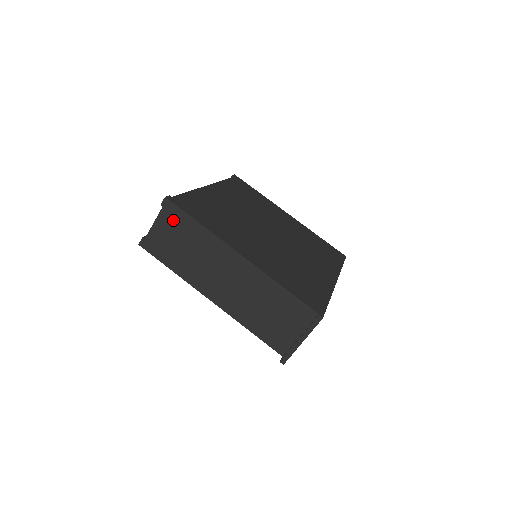
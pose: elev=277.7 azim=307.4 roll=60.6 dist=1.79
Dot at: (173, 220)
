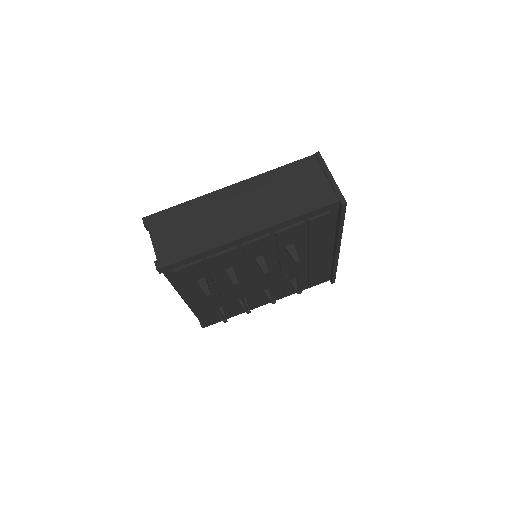
Dot at: (163, 223)
